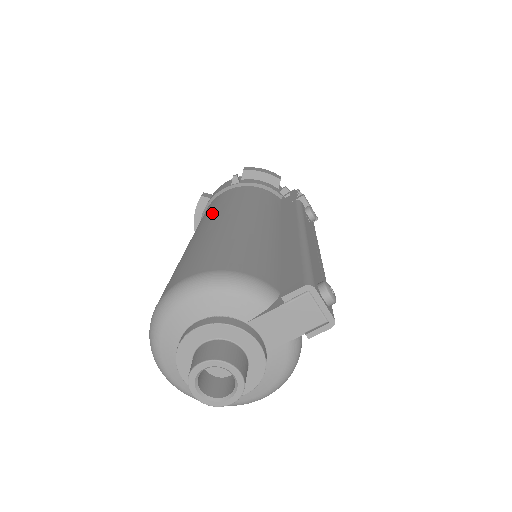
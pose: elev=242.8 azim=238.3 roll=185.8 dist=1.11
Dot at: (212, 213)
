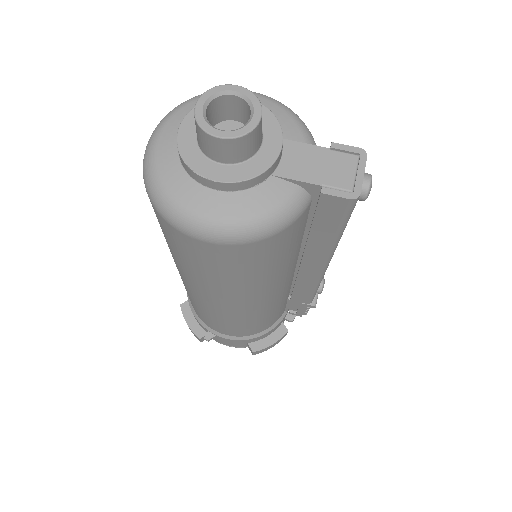
Dot at: occluded
